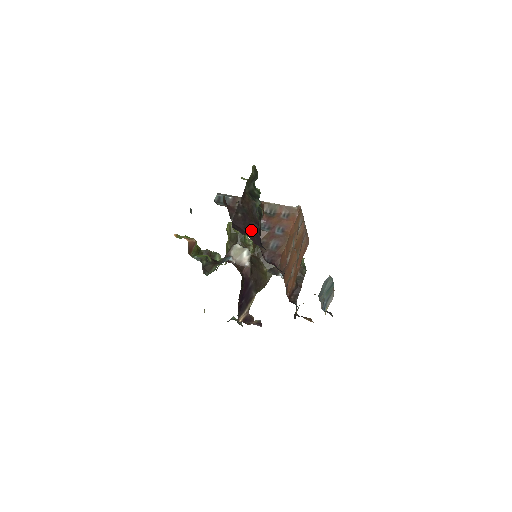
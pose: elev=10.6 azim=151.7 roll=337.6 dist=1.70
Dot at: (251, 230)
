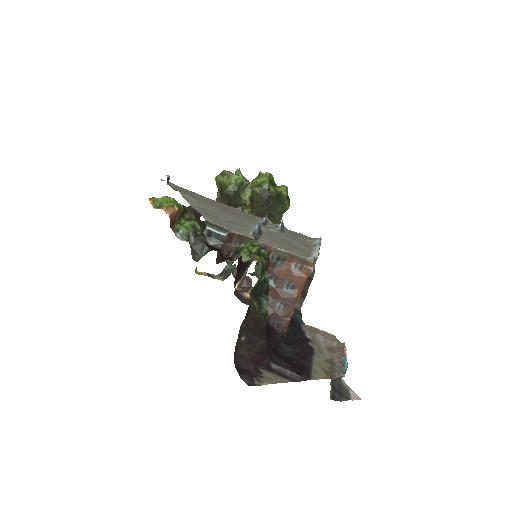
Dot at: (257, 351)
